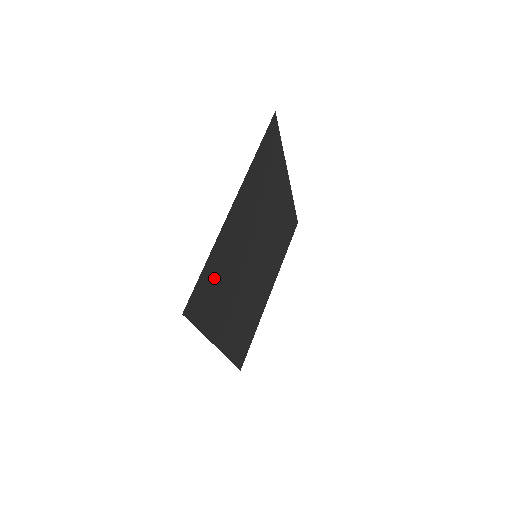
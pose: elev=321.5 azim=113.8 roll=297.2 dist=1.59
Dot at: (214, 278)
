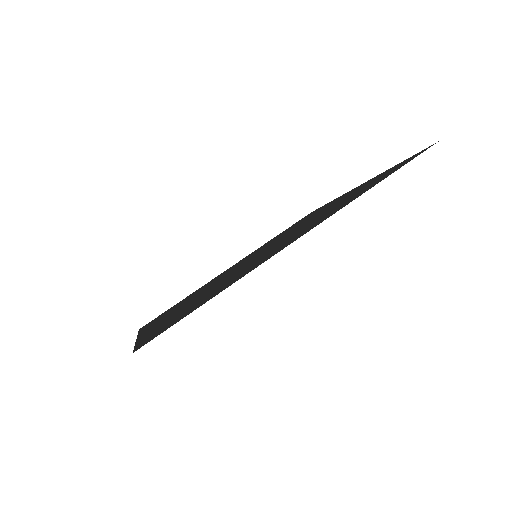
Dot at: (202, 300)
